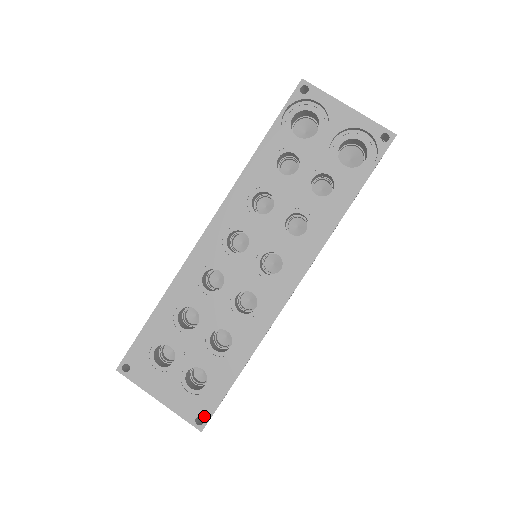
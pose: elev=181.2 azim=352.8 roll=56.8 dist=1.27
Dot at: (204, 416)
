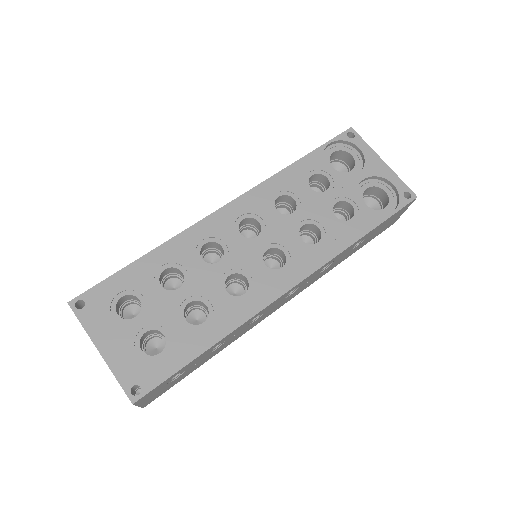
Dot at: (144, 386)
